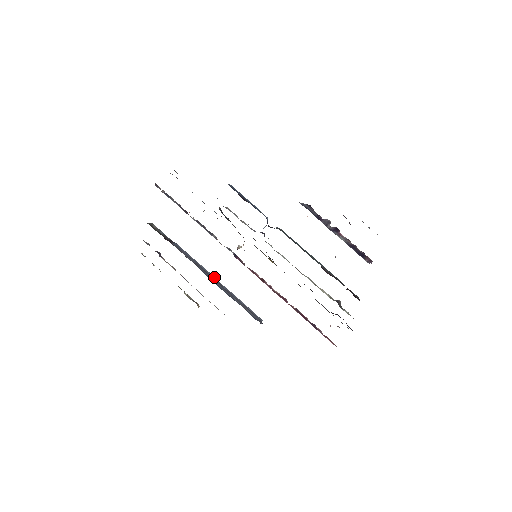
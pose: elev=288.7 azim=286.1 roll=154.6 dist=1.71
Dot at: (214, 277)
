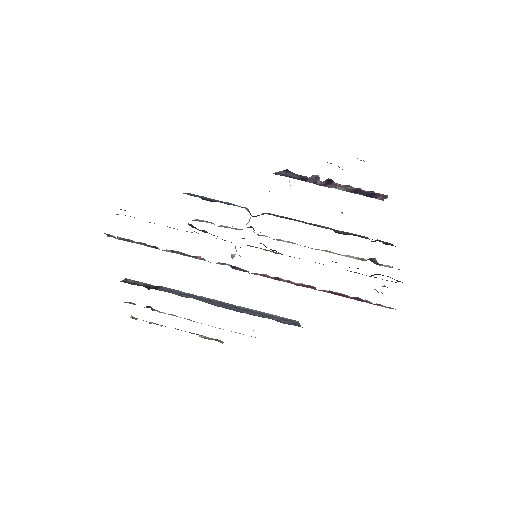
Dot at: (223, 302)
